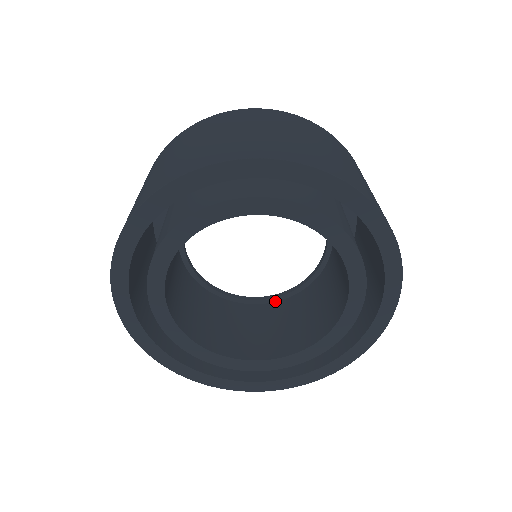
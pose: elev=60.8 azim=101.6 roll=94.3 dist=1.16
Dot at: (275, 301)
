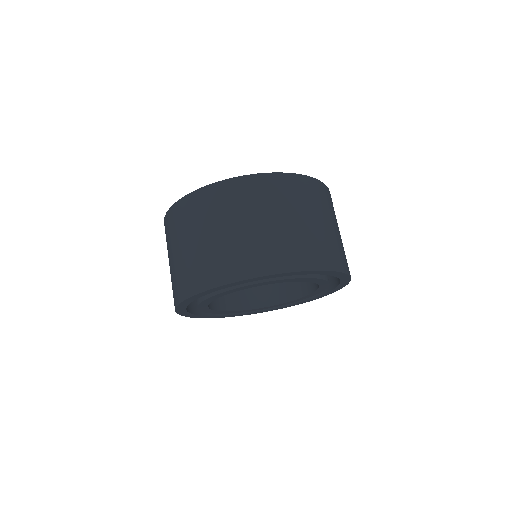
Dot at: occluded
